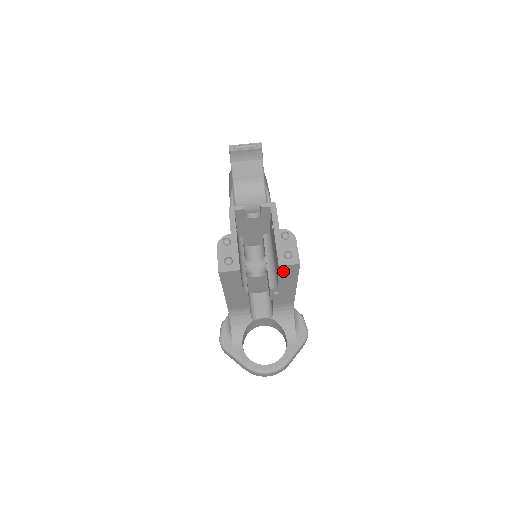
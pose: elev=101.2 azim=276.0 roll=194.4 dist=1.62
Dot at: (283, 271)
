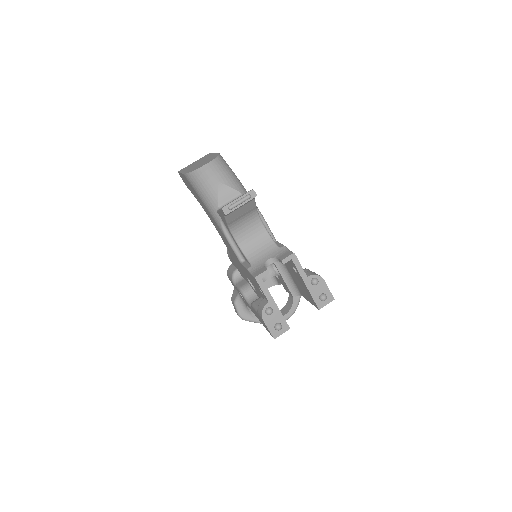
Dot at: occluded
